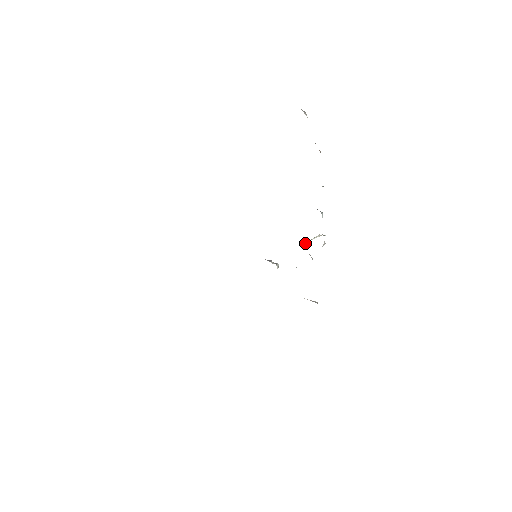
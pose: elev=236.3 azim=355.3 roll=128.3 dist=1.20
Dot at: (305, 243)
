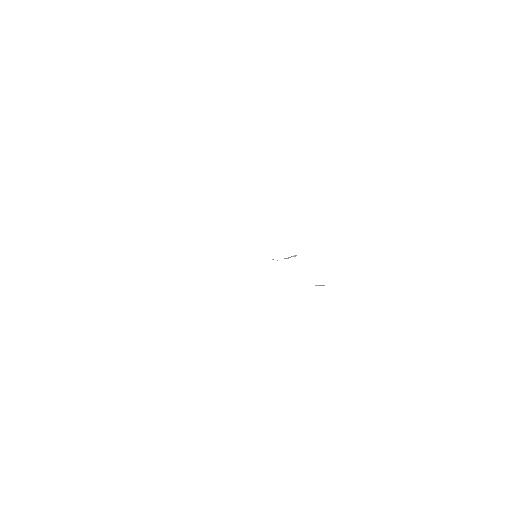
Dot at: (288, 258)
